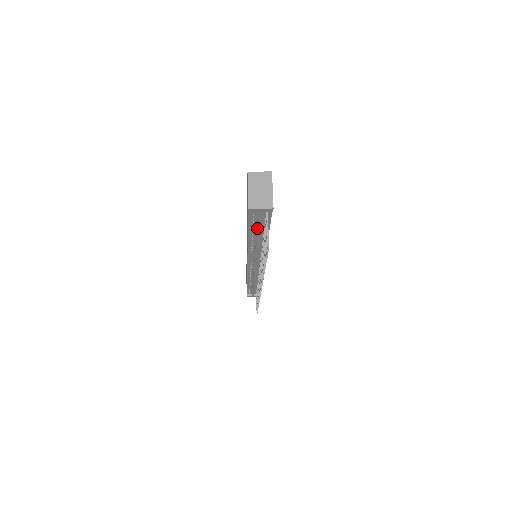
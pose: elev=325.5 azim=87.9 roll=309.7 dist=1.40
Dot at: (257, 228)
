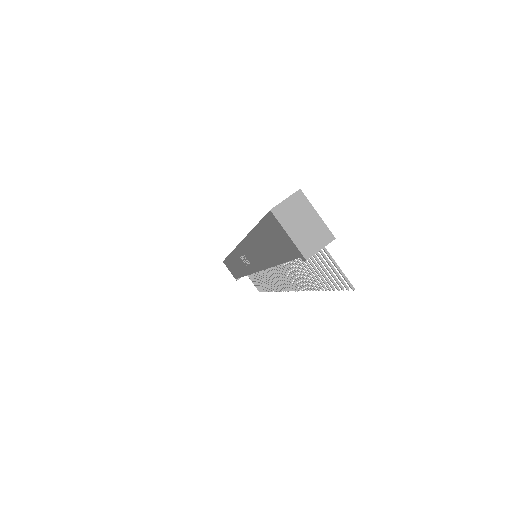
Dot at: (297, 258)
